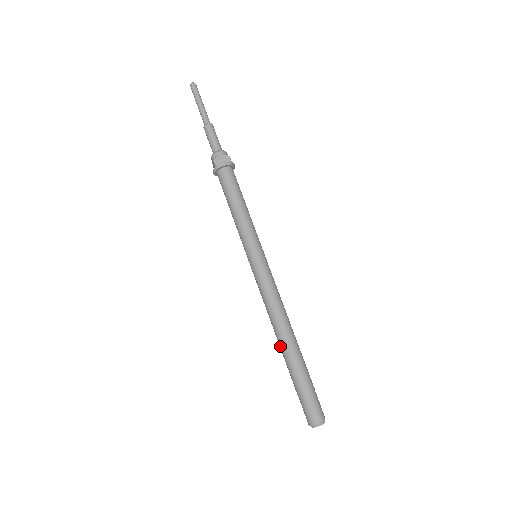
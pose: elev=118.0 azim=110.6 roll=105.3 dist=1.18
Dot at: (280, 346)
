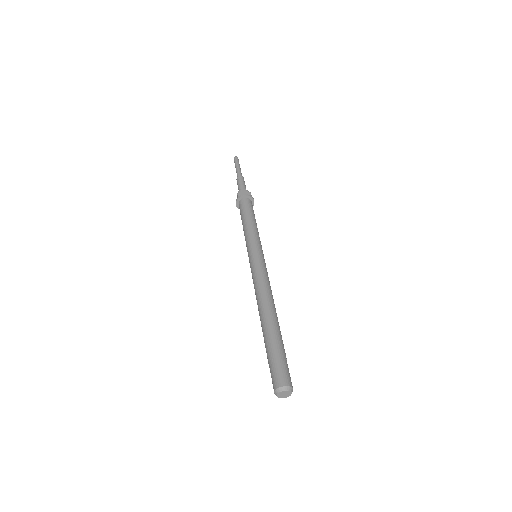
Dot at: (261, 320)
